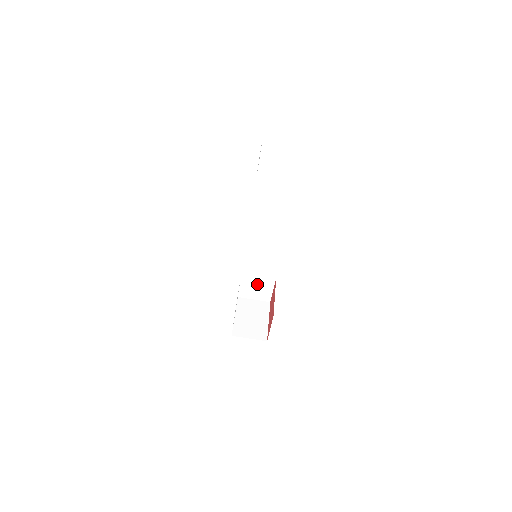
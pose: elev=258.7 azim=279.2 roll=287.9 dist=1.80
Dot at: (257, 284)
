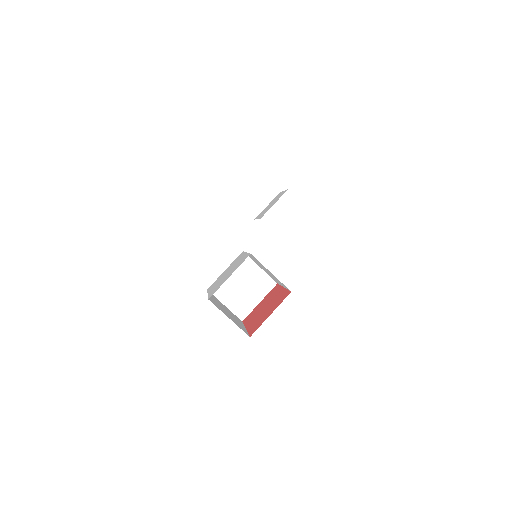
Dot at: (247, 281)
